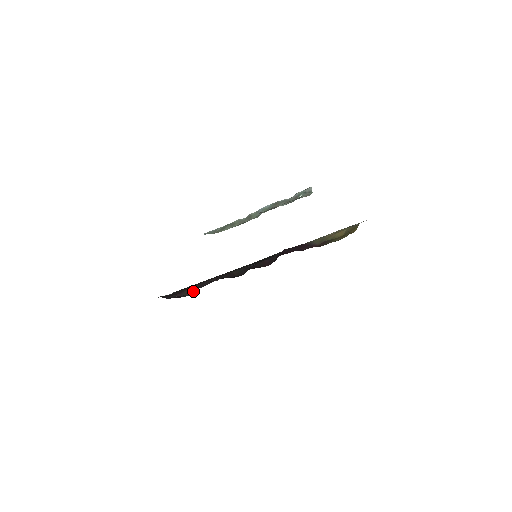
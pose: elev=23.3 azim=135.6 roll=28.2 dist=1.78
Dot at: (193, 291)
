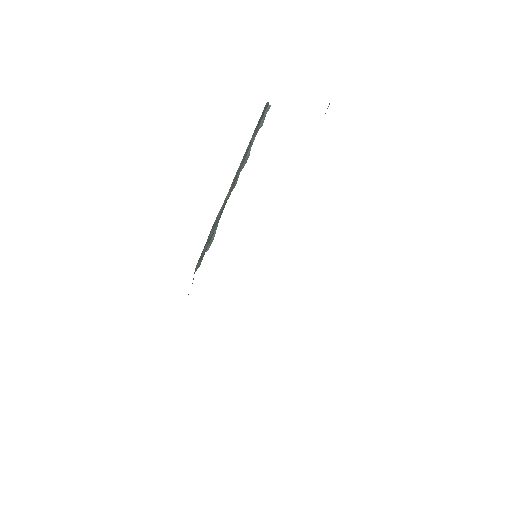
Dot at: occluded
